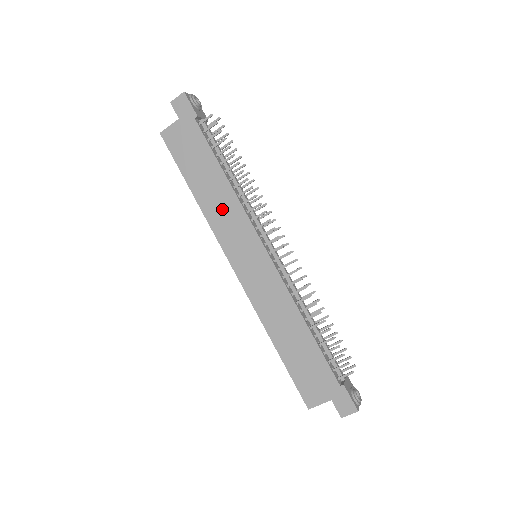
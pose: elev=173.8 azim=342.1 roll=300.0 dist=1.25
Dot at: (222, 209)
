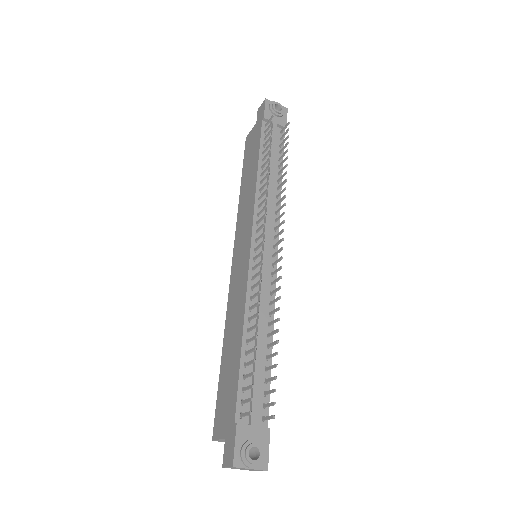
Dot at: (246, 202)
